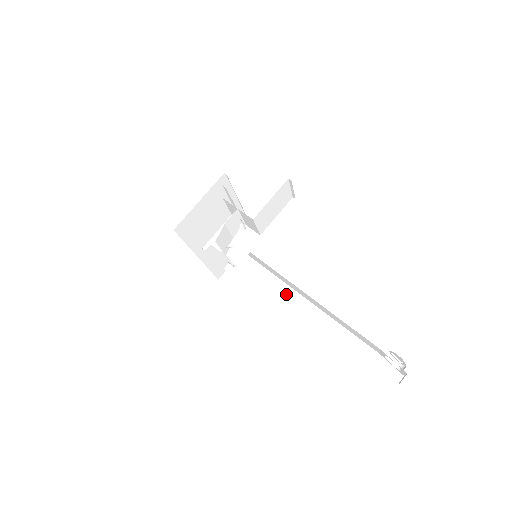
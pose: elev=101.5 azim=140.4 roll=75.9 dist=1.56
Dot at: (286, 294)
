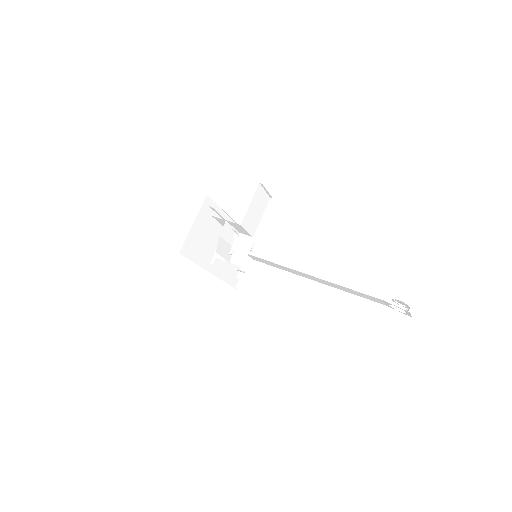
Dot at: (293, 281)
